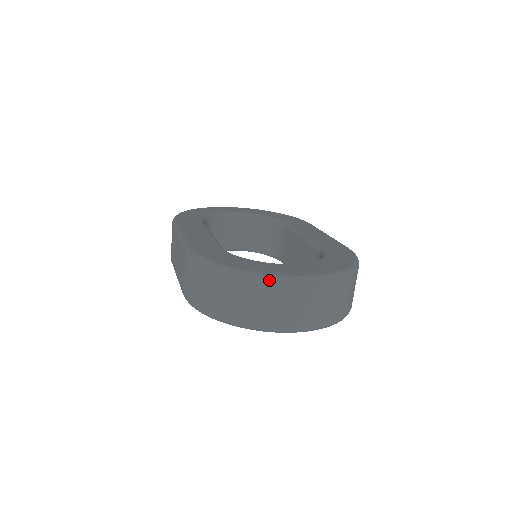
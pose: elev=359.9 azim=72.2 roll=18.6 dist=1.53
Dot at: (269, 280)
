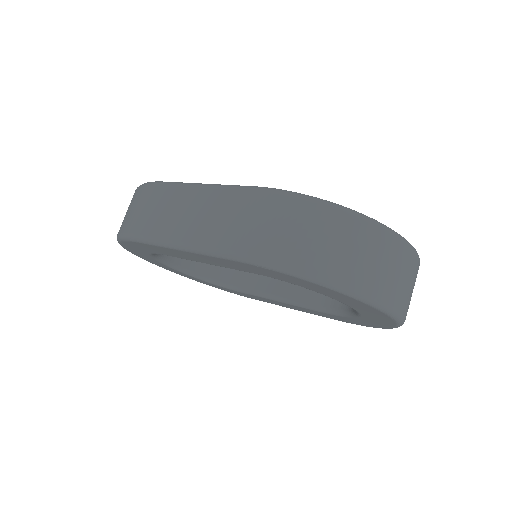
Dot at: (395, 235)
